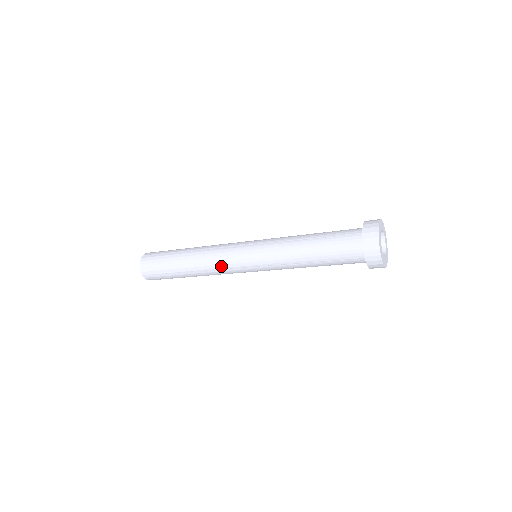
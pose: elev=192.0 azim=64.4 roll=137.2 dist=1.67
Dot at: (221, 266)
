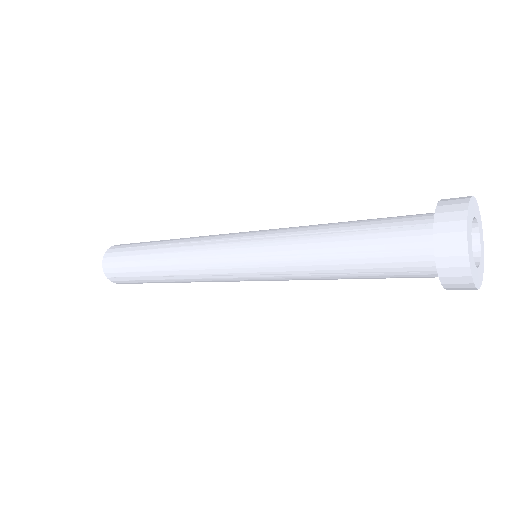
Dot at: (200, 253)
